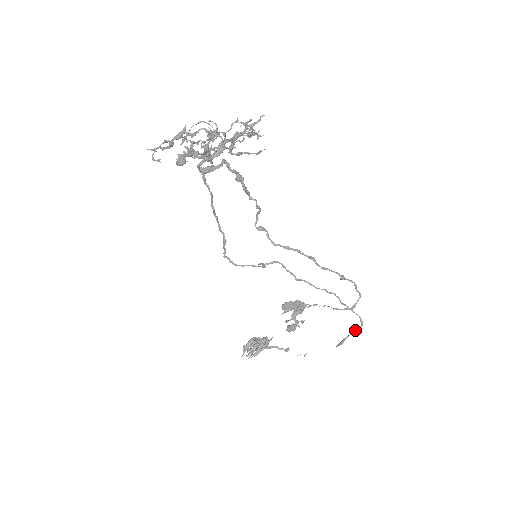
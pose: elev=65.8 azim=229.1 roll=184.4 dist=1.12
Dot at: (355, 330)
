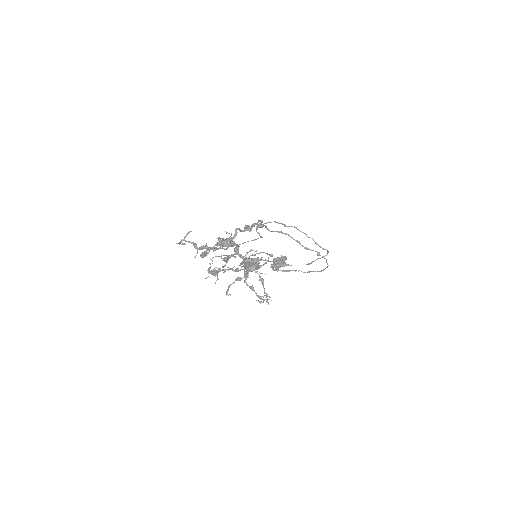
Dot at: (322, 257)
